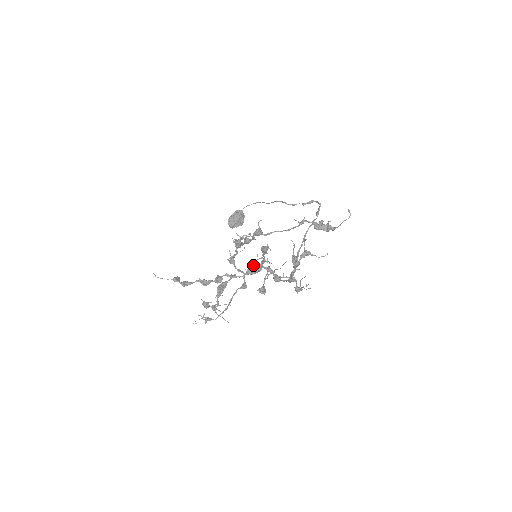
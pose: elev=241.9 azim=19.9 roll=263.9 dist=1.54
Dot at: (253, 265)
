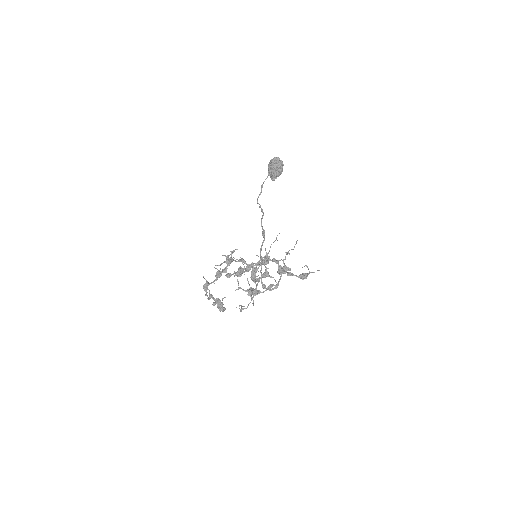
Dot at: (269, 251)
